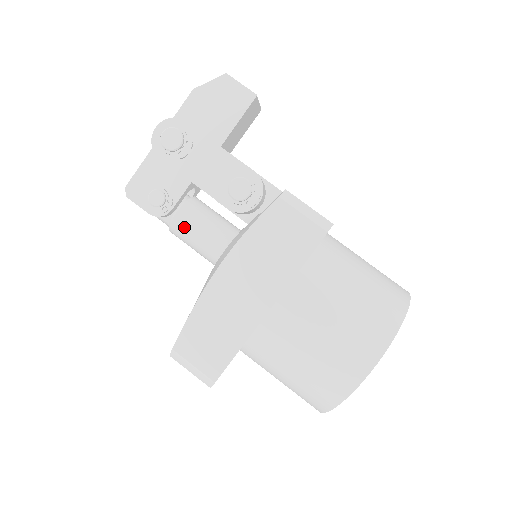
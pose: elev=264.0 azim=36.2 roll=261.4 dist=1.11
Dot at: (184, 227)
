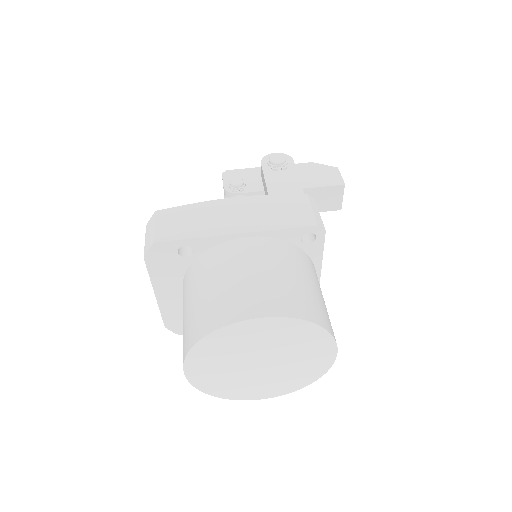
Dot at: occluded
